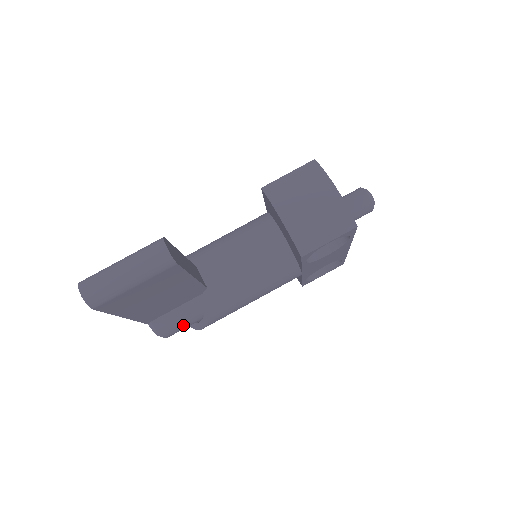
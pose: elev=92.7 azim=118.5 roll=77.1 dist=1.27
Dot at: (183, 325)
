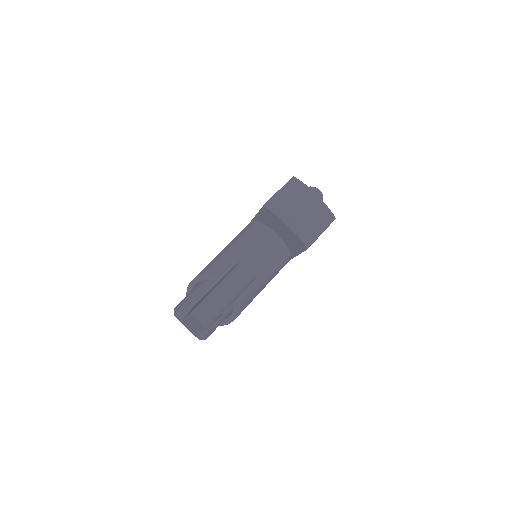
Dot at: occluded
